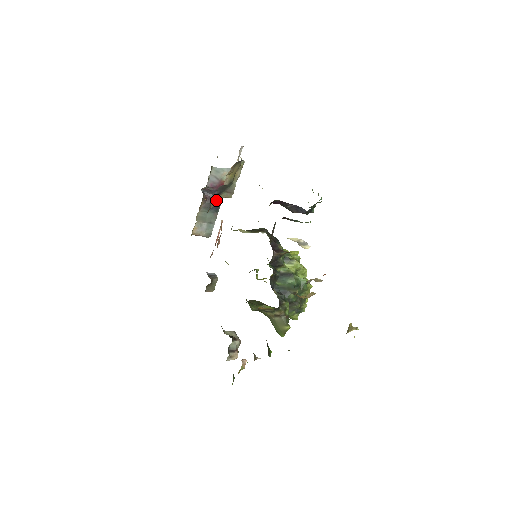
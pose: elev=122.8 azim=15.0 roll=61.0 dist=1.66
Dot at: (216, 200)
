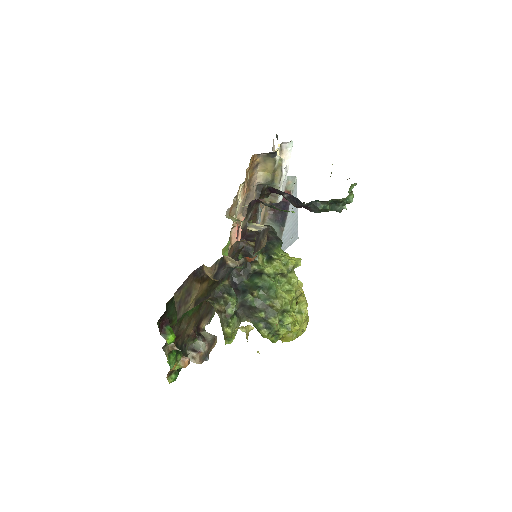
Dot at: (261, 203)
